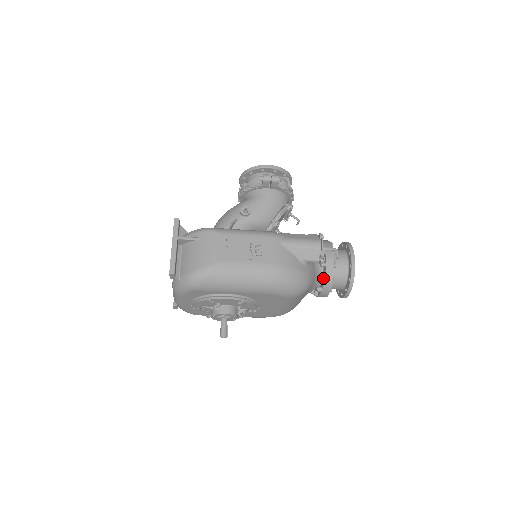
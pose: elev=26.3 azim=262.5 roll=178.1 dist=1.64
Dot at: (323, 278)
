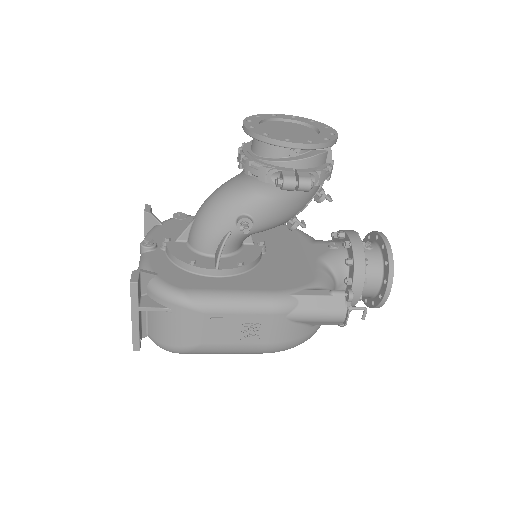
Dot at: occluded
